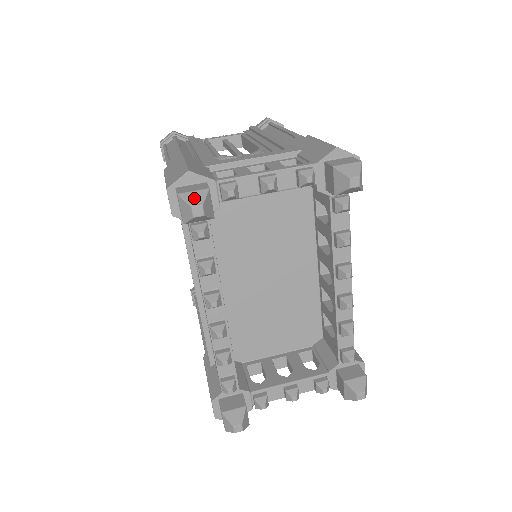
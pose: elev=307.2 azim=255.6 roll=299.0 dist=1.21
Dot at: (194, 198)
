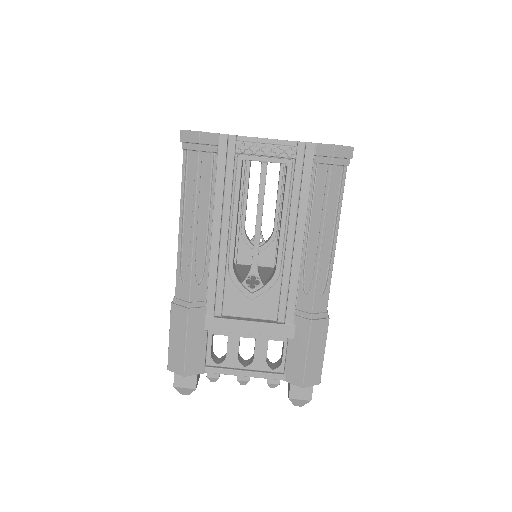
Dot at: (184, 392)
